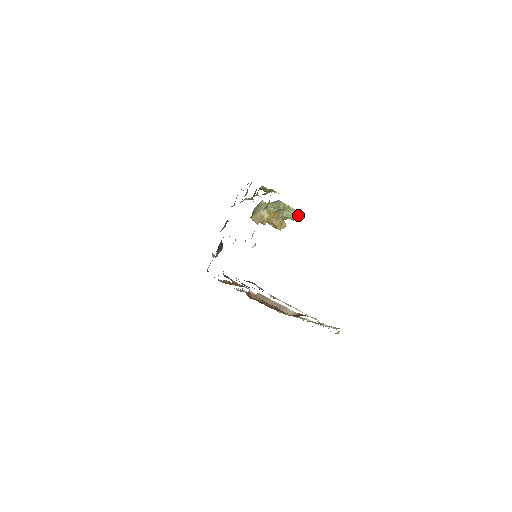
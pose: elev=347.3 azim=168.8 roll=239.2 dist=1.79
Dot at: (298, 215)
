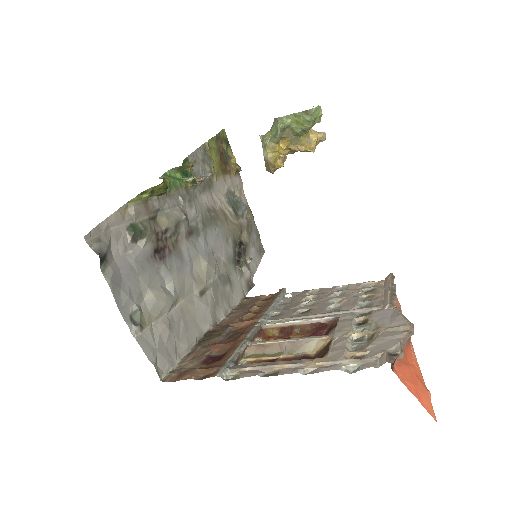
Dot at: (314, 114)
